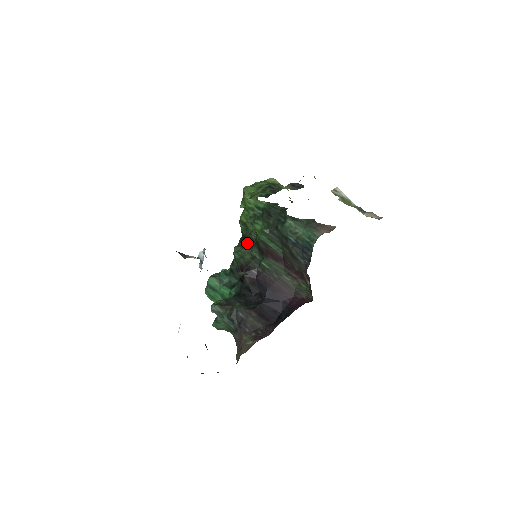
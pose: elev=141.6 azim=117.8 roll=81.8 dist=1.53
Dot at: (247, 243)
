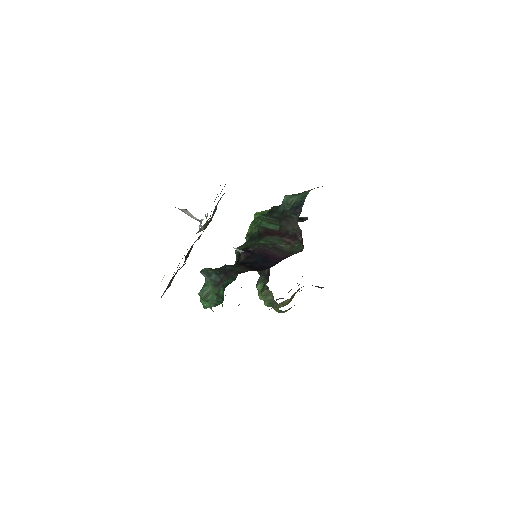
Dot at: (249, 240)
